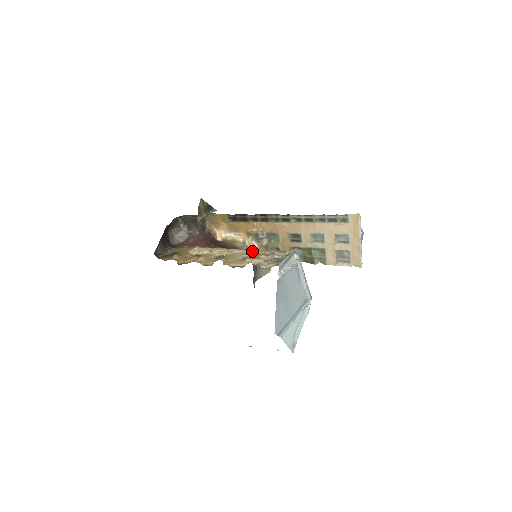
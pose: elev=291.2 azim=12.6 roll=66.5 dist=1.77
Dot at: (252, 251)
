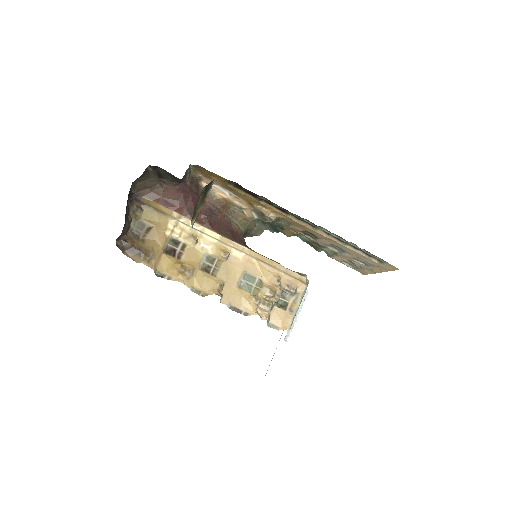
Dot at: (255, 261)
